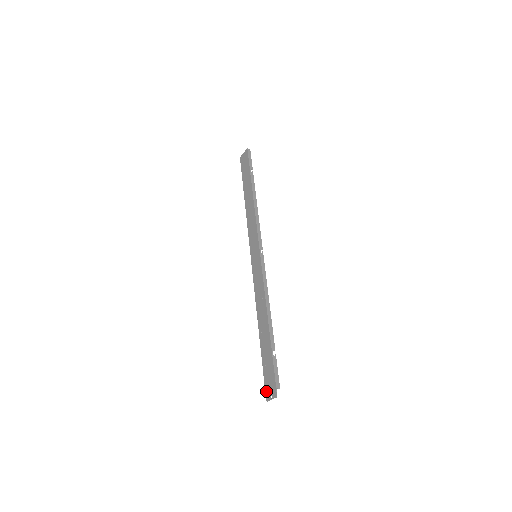
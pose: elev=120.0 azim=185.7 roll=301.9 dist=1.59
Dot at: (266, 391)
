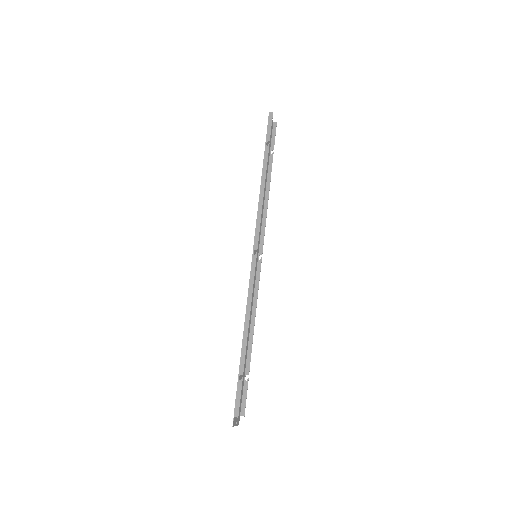
Dot at: (239, 414)
